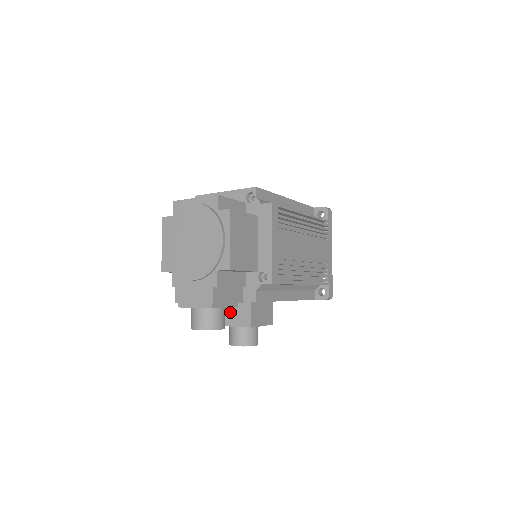
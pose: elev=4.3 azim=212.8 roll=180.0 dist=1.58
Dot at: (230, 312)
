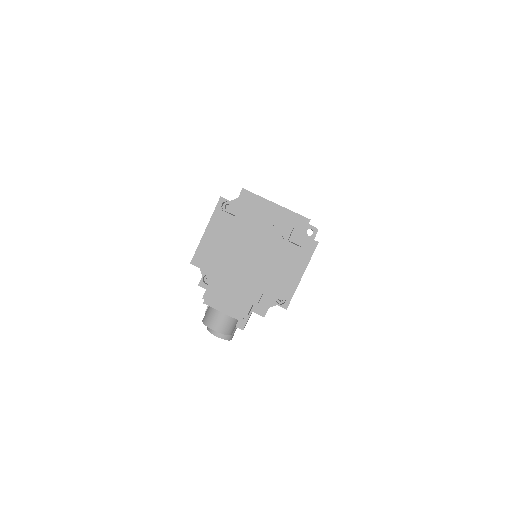
Dot at: occluded
